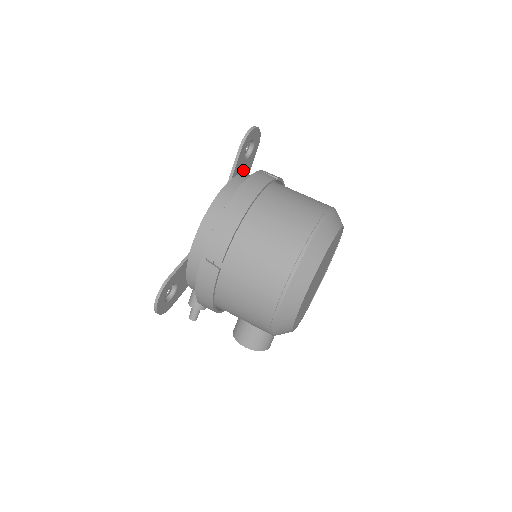
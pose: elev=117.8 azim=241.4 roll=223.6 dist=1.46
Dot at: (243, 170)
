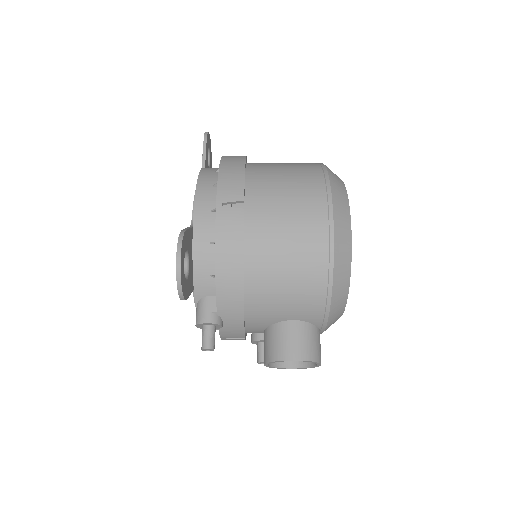
Dot at: occluded
